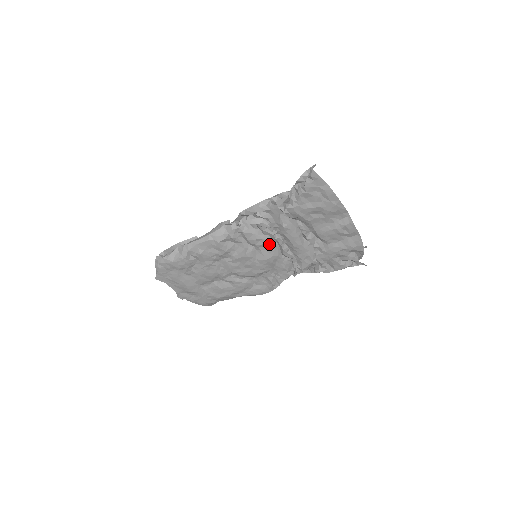
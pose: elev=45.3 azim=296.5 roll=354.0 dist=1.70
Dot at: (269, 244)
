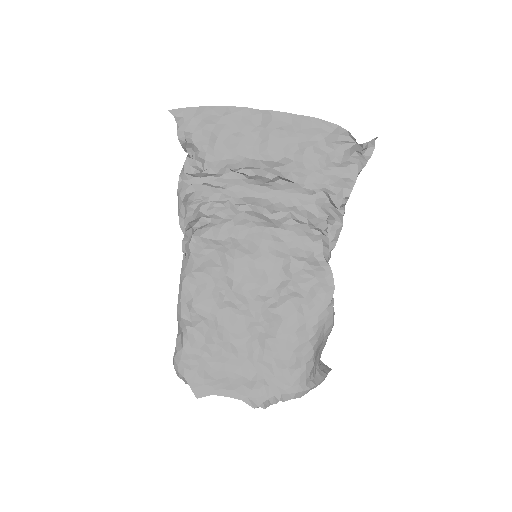
Dot at: (242, 224)
